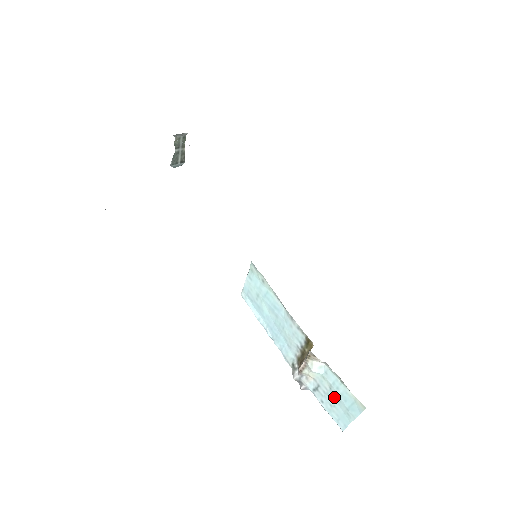
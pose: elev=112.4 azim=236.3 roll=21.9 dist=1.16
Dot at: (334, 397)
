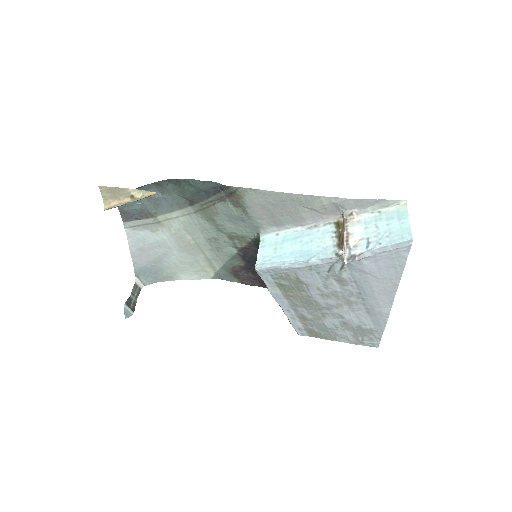
Dot at: (384, 228)
